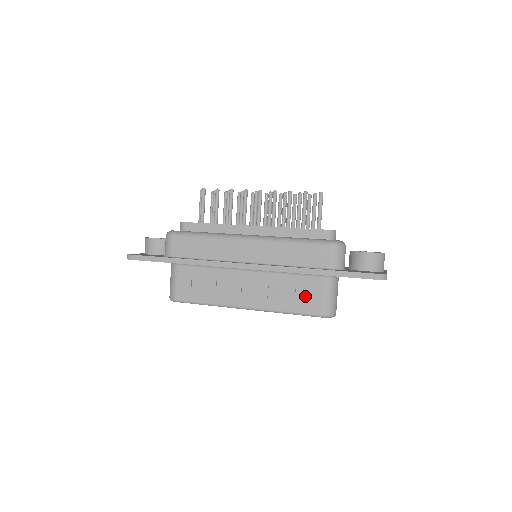
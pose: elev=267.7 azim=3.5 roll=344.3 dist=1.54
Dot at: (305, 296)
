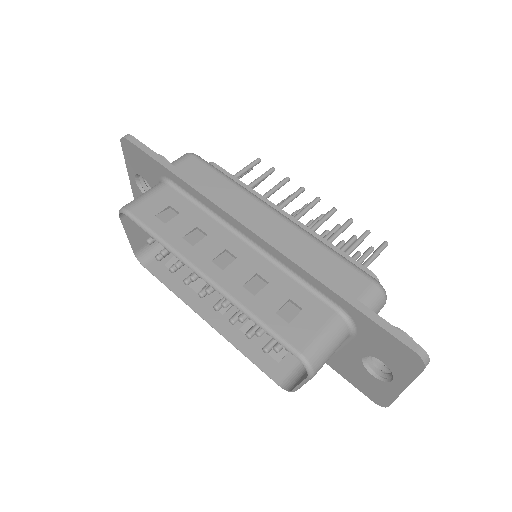
Dot at: (296, 315)
